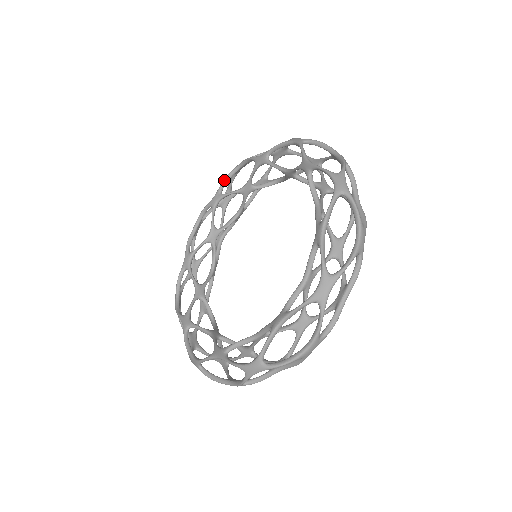
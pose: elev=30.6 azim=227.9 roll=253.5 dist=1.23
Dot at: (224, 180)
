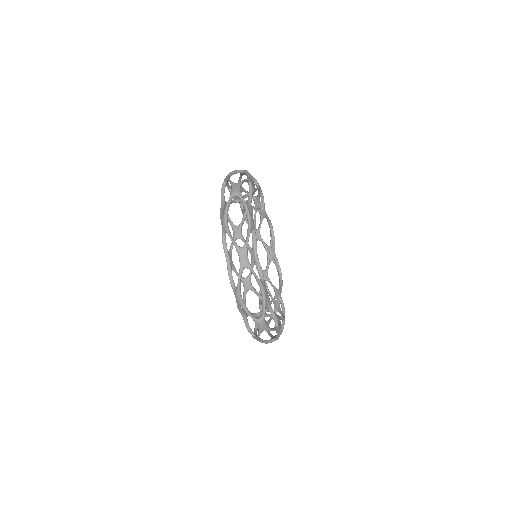
Dot at: occluded
